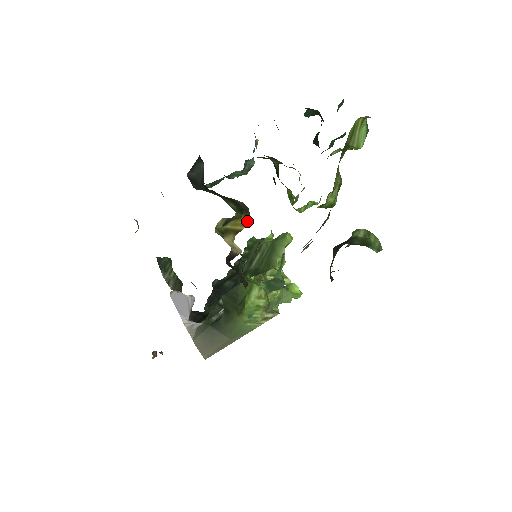
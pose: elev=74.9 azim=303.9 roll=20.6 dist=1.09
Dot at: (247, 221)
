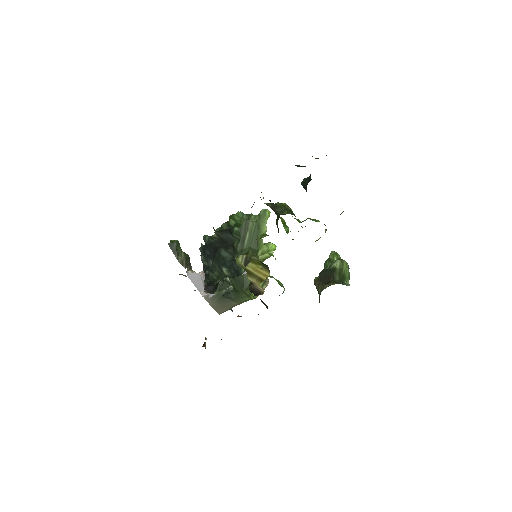
Dot at: (267, 273)
